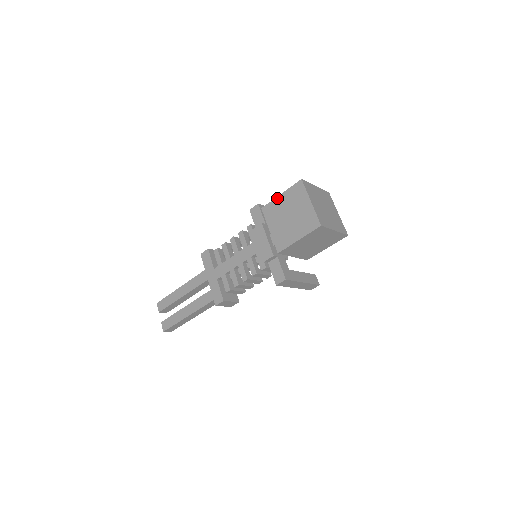
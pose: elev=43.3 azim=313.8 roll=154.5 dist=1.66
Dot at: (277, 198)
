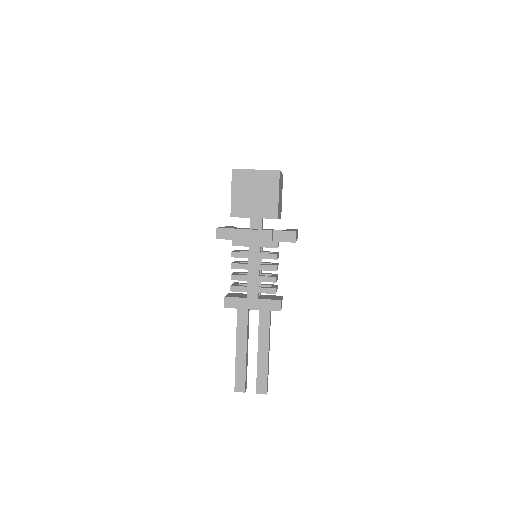
Dot at: (232, 198)
